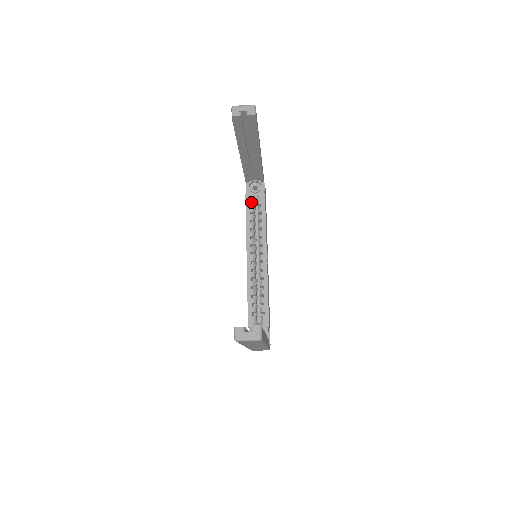
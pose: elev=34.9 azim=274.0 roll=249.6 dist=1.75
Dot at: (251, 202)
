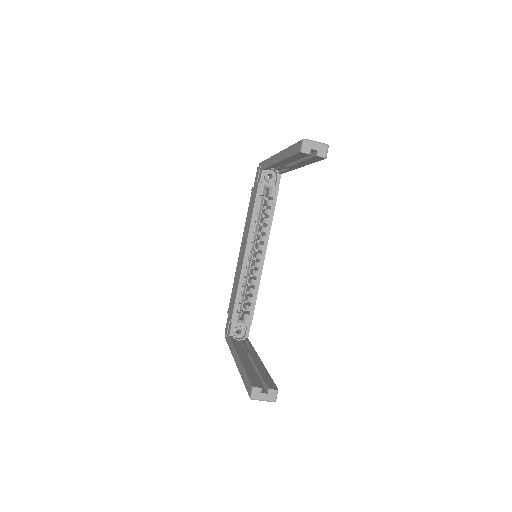
Dot at: (263, 192)
